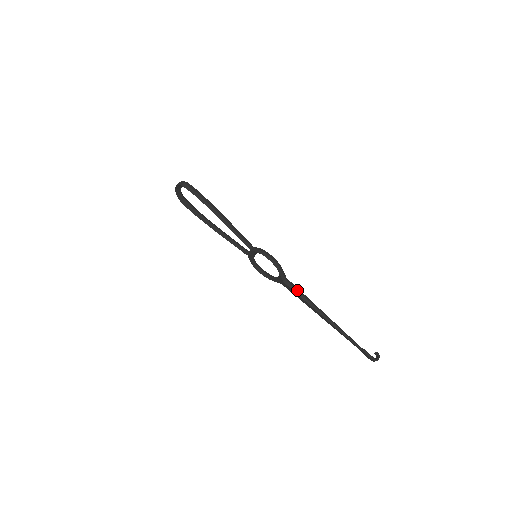
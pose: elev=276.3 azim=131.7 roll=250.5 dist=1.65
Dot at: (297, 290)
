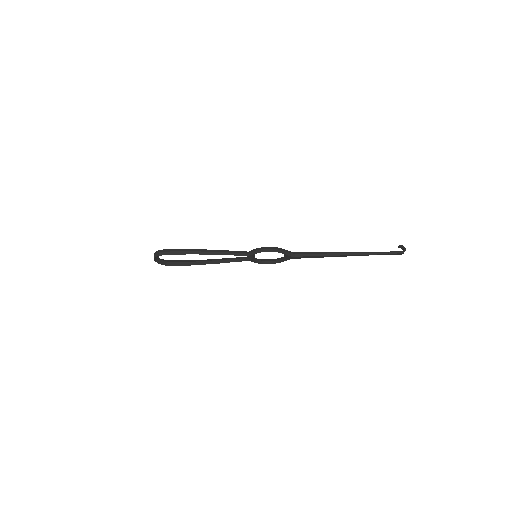
Dot at: (306, 254)
